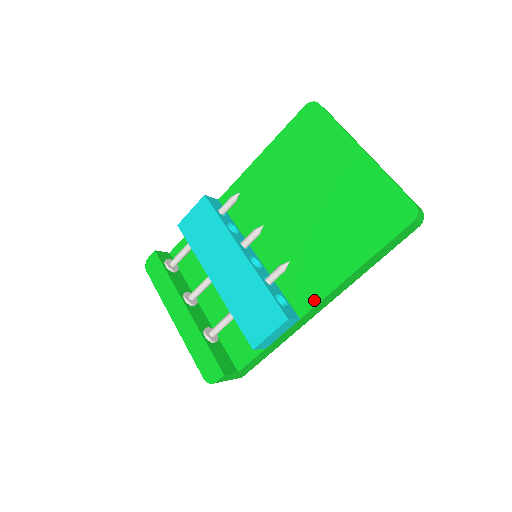
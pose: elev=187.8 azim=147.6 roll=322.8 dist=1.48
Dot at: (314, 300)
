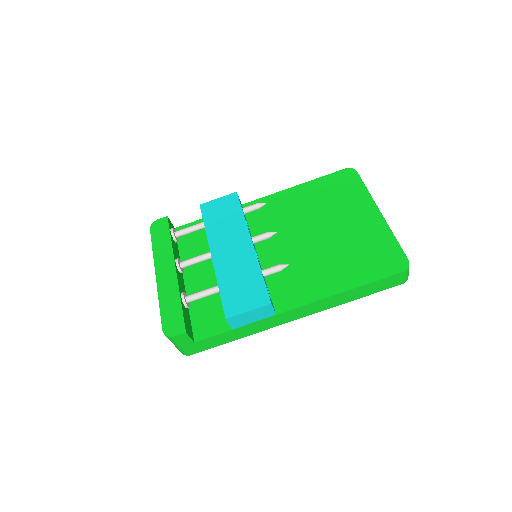
Dot at: (296, 303)
